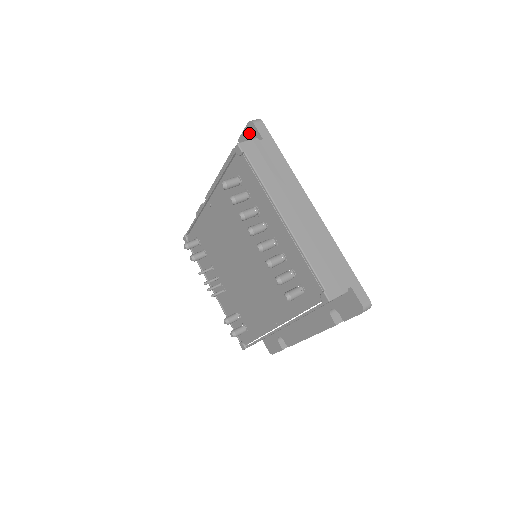
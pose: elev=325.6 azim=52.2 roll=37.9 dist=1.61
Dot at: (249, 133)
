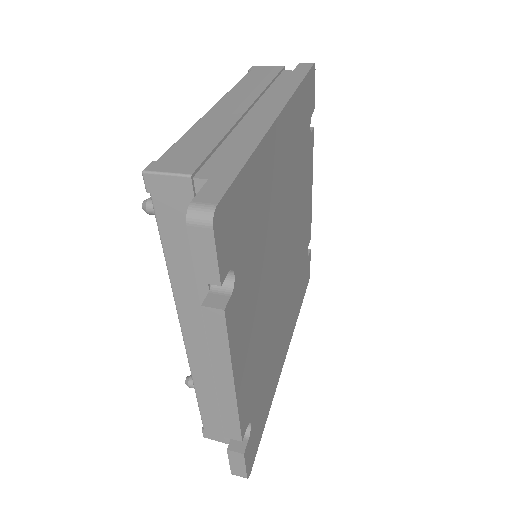
Dot at: occluded
